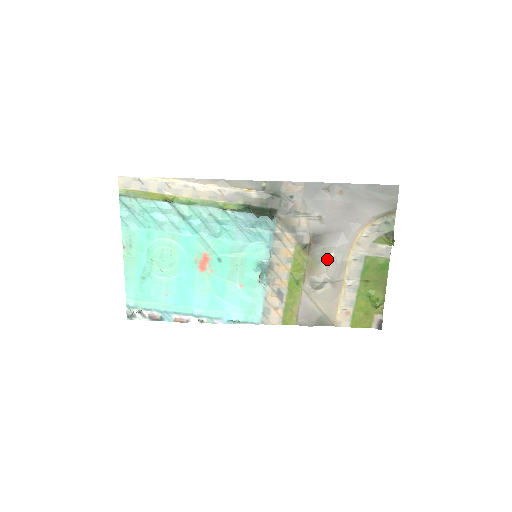
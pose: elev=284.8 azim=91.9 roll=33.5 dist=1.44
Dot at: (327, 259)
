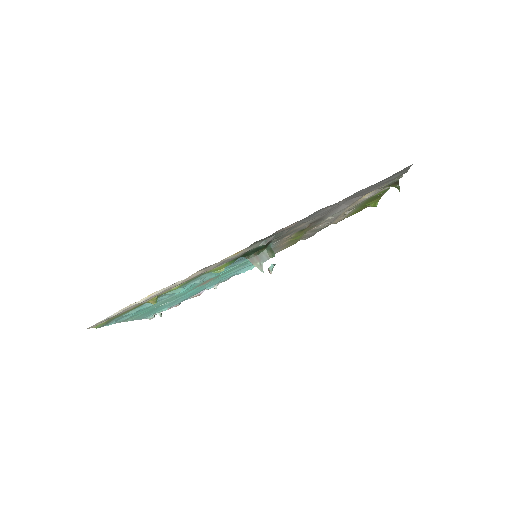
Dot at: occluded
